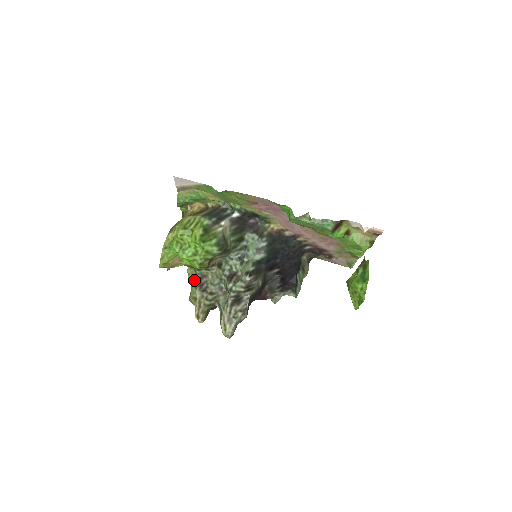
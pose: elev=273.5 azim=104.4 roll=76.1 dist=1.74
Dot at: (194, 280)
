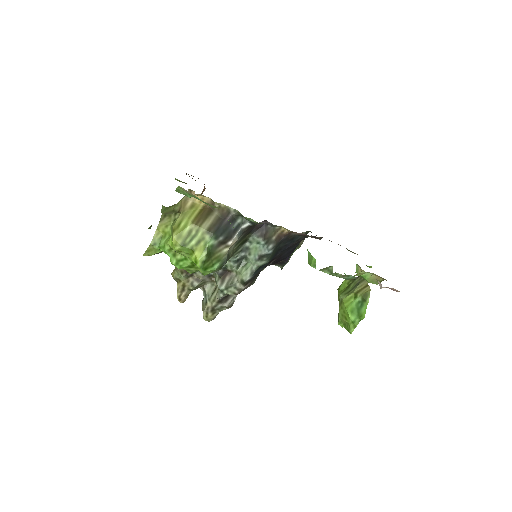
Dot at: occluded
